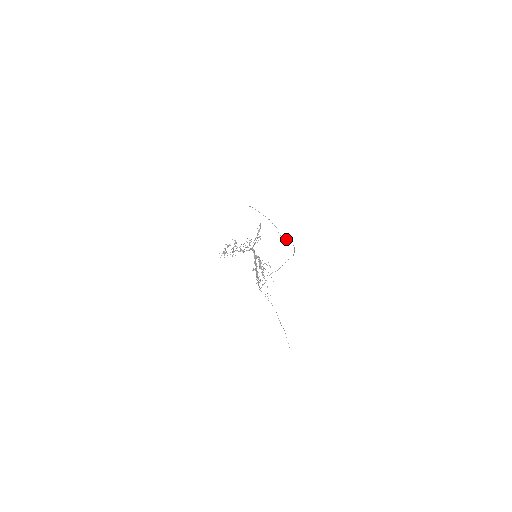
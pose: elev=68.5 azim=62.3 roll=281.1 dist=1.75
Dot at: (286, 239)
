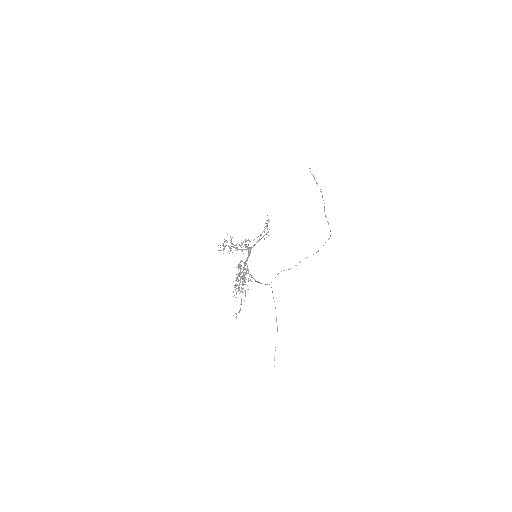
Dot at: (328, 223)
